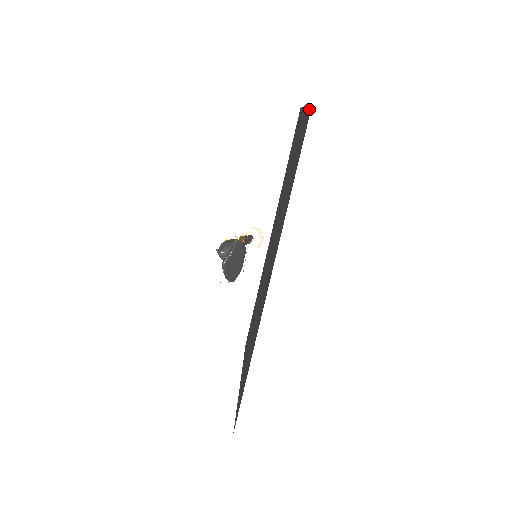
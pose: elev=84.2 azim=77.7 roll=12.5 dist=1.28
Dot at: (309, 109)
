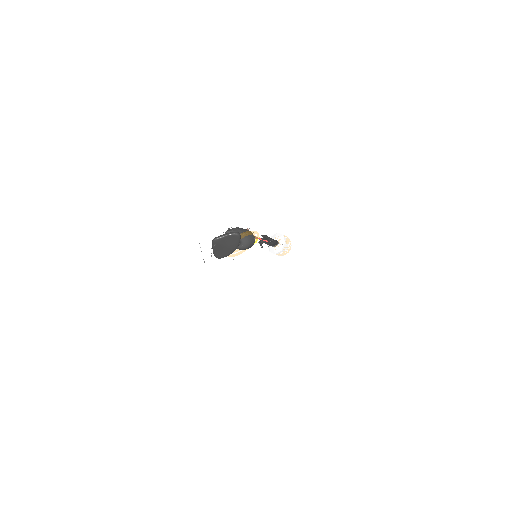
Dot at: occluded
